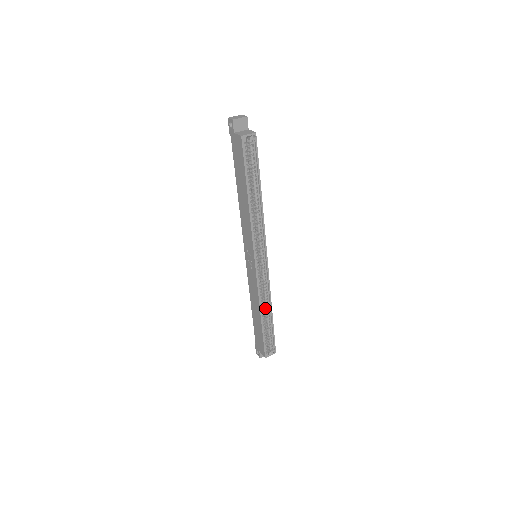
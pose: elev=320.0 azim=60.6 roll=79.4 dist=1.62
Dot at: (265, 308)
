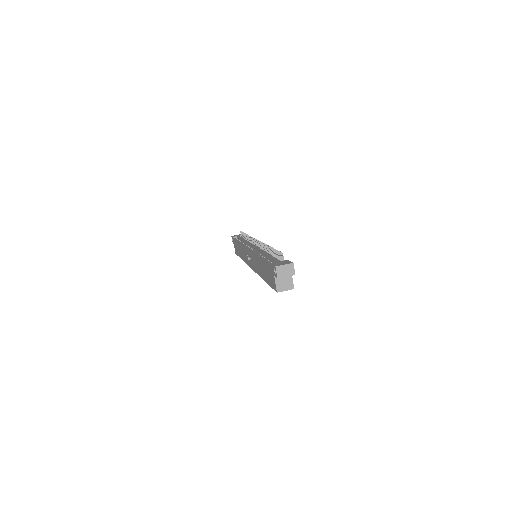
Dot at: occluded
